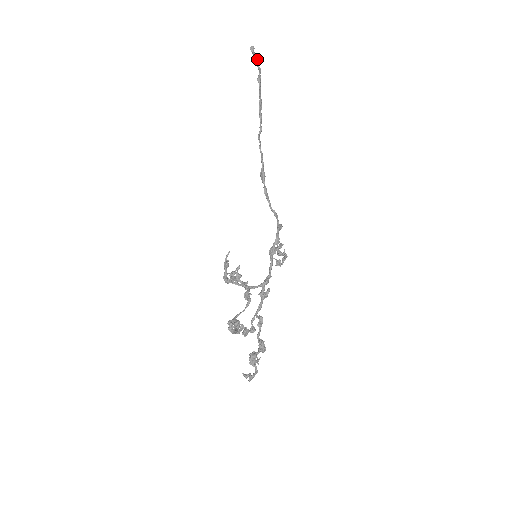
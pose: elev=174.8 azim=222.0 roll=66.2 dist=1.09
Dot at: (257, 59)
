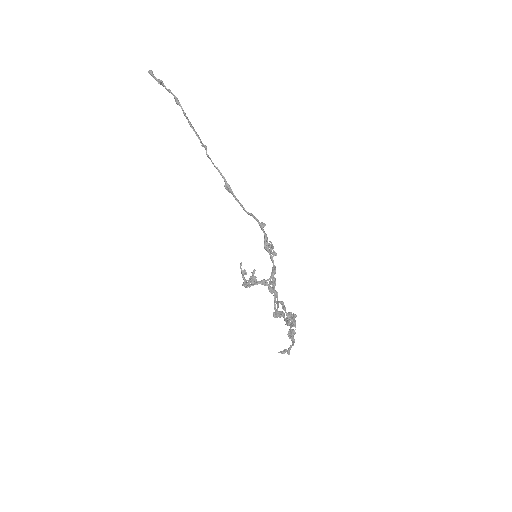
Dot at: (162, 82)
